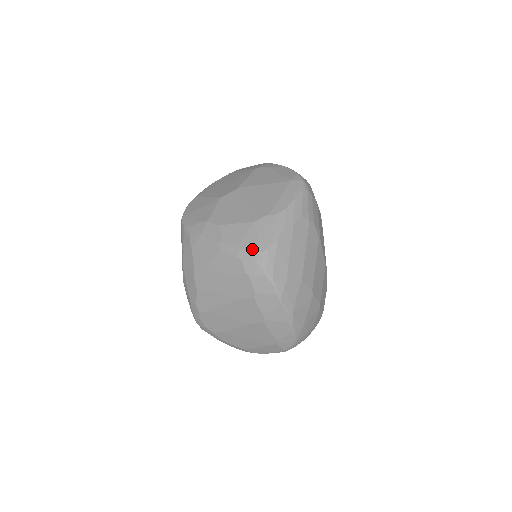
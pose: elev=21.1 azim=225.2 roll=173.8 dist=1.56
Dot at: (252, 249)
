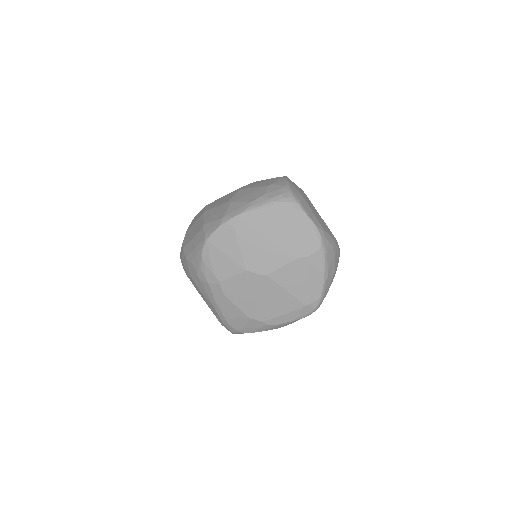
Dot at: (233, 327)
